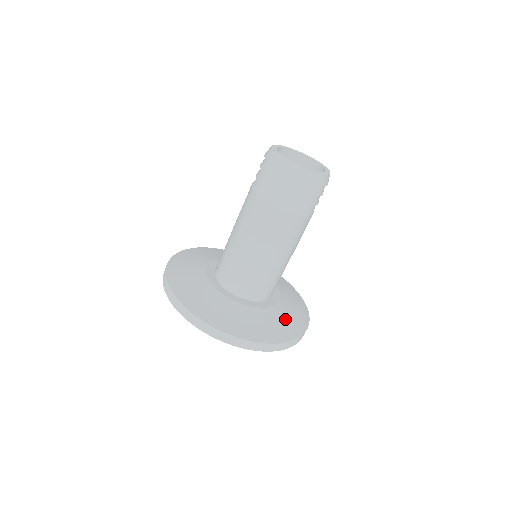
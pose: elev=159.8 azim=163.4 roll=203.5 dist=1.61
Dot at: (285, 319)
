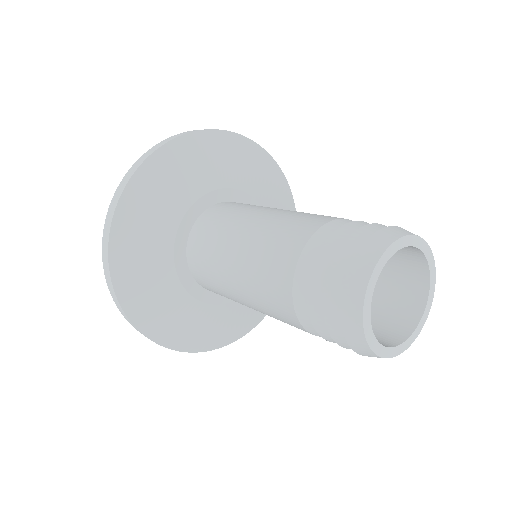
Dot at: (223, 324)
